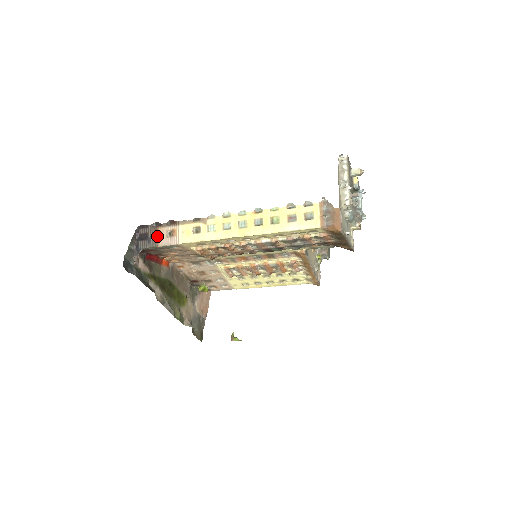
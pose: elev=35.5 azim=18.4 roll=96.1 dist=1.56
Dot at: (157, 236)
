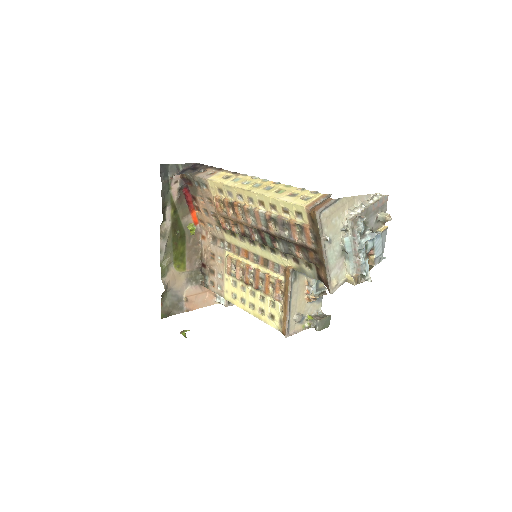
Dot at: (202, 172)
